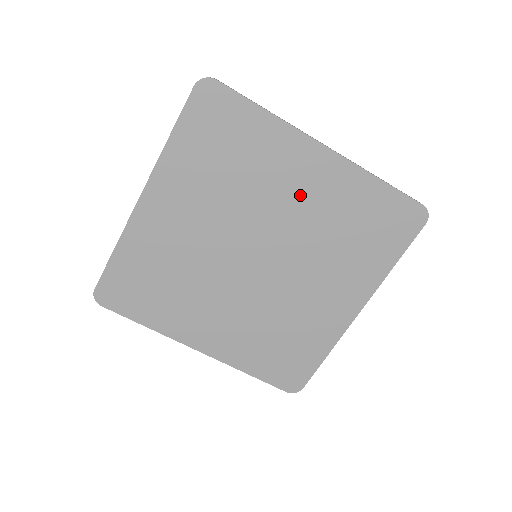
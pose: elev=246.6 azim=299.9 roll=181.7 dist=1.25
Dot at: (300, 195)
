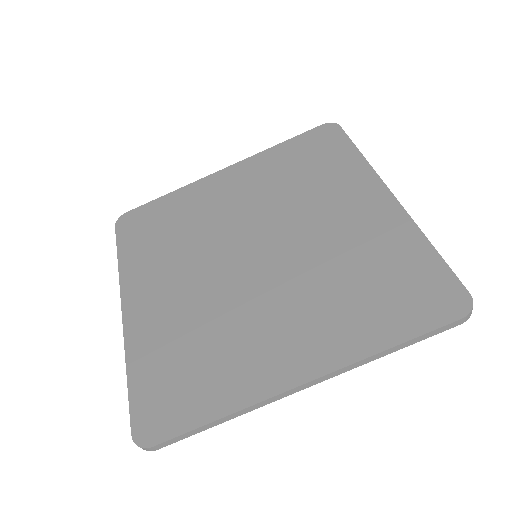
Dot at: (238, 197)
